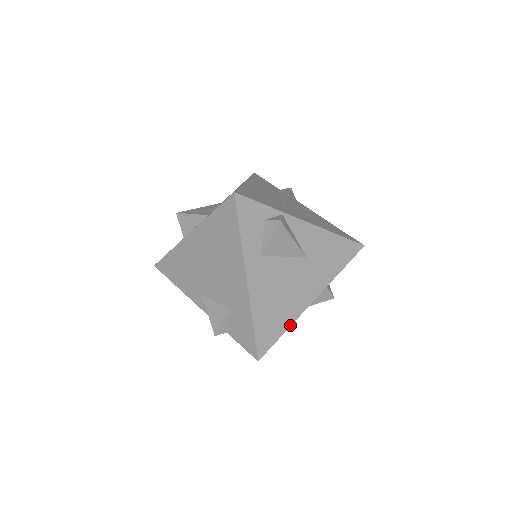
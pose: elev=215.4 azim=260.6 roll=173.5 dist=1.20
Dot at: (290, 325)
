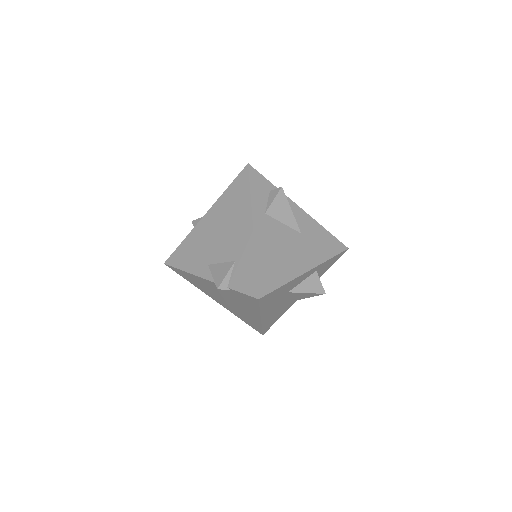
Dot at: (288, 281)
